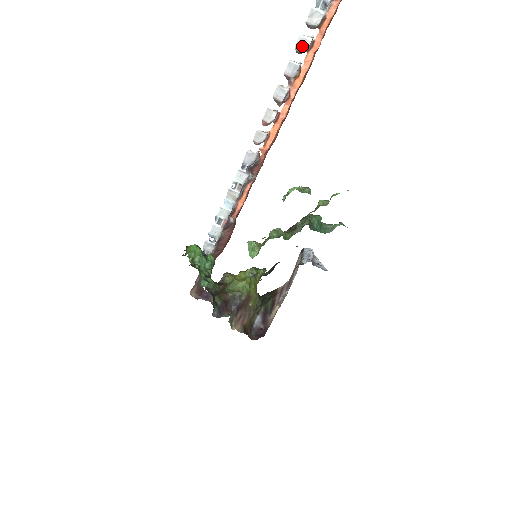
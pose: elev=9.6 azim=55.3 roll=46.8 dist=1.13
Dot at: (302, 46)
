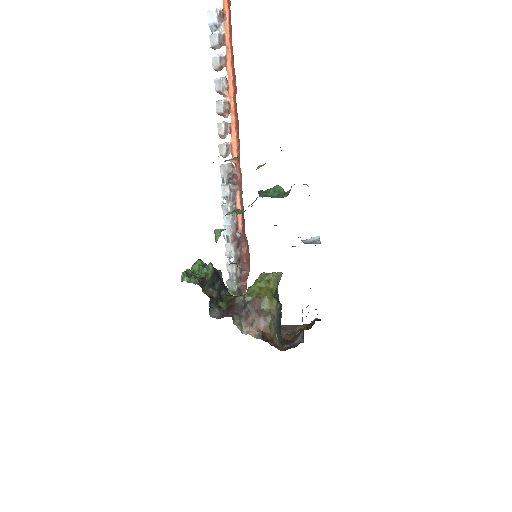
Dot at: (216, 64)
